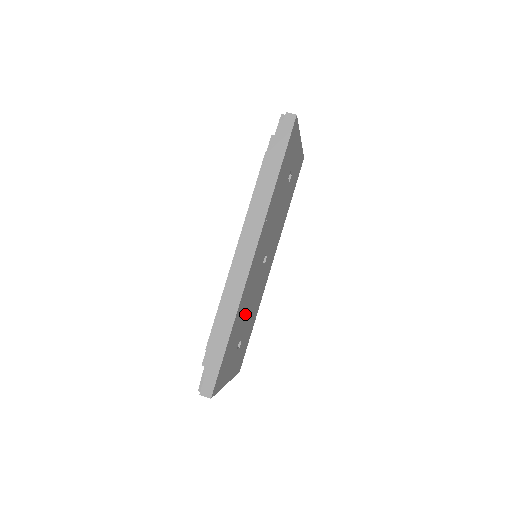
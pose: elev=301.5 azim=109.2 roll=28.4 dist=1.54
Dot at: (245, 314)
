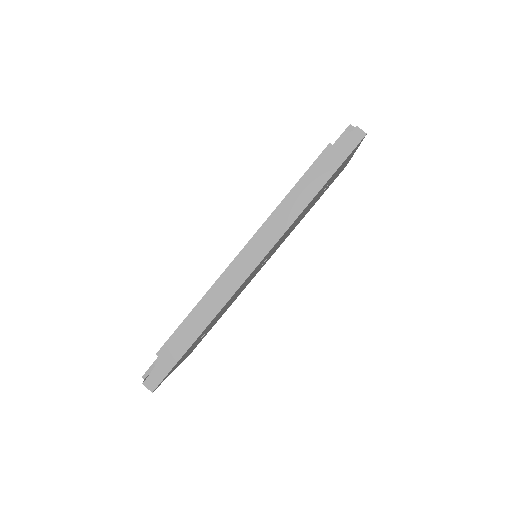
Dot at: occluded
